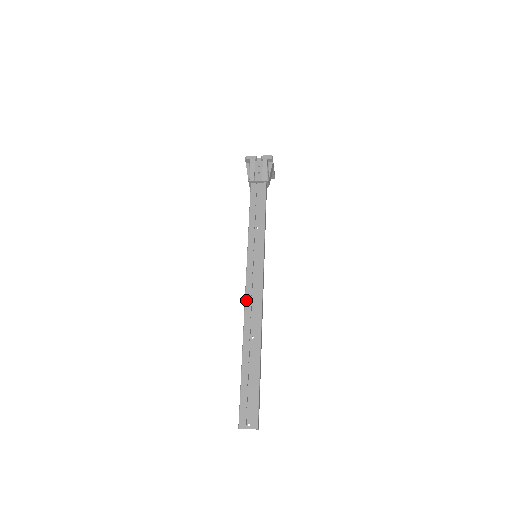
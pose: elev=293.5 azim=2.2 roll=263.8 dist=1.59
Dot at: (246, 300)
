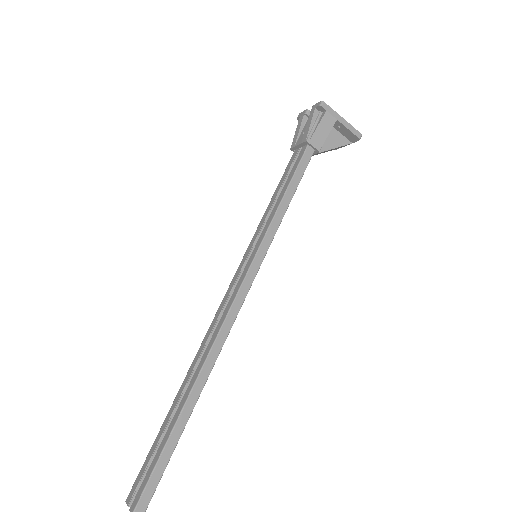
Dot at: (214, 319)
